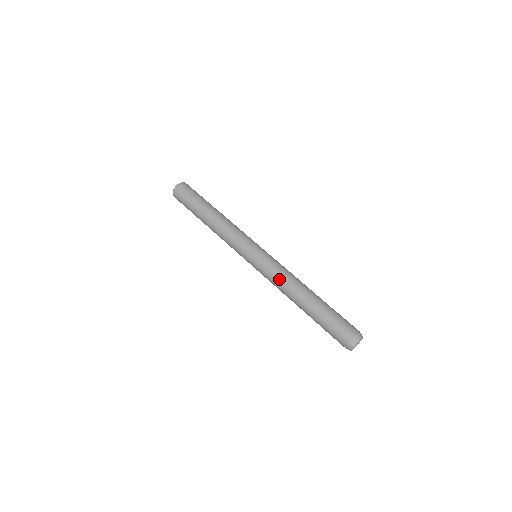
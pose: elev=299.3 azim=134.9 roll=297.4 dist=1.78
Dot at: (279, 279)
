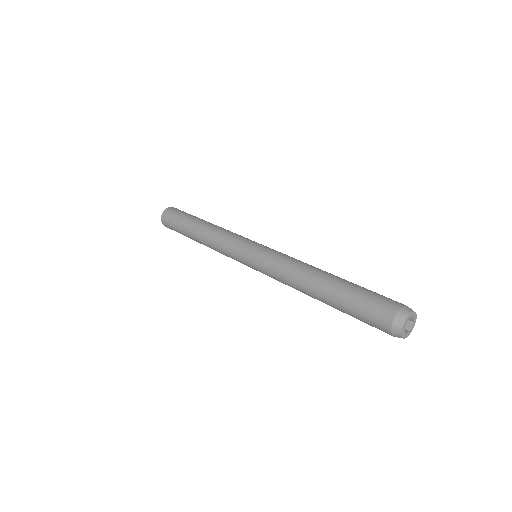
Dot at: (283, 269)
